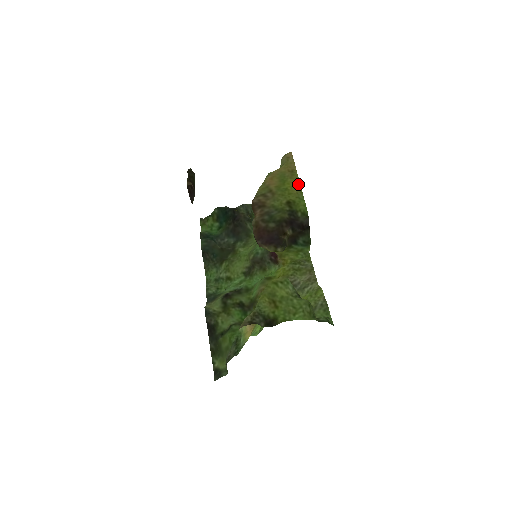
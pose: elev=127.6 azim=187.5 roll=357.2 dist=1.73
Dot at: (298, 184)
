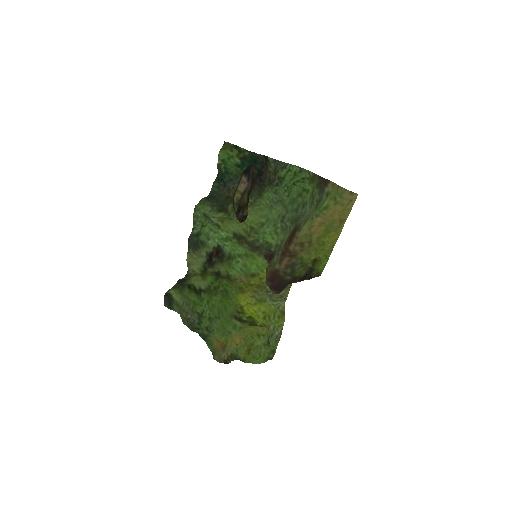
Dot at: (336, 240)
